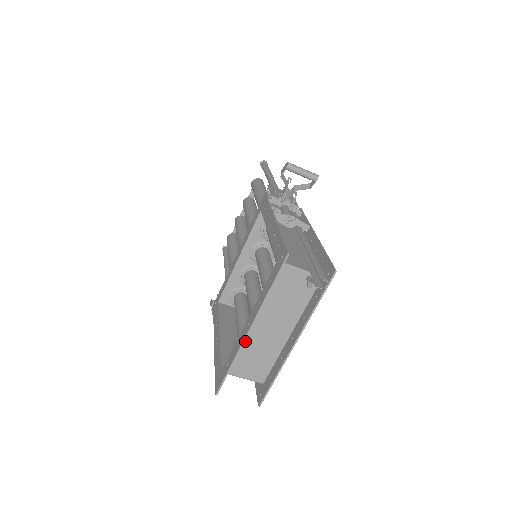
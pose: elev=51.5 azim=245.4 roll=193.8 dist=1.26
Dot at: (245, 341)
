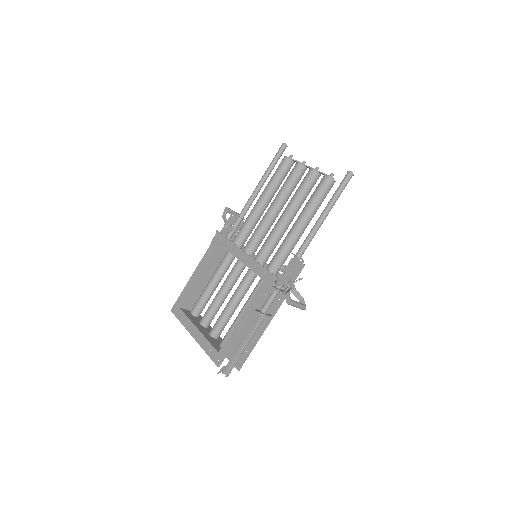
Dot at: (194, 322)
